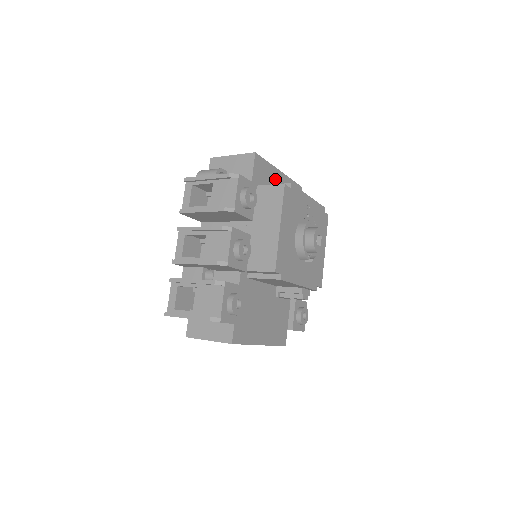
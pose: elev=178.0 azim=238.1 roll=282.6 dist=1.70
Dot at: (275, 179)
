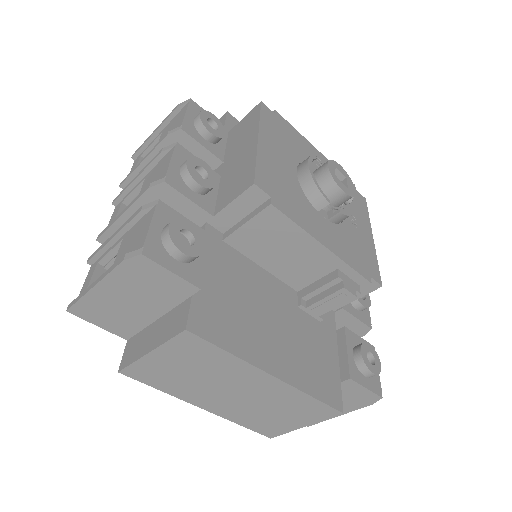
Dot at: occluded
